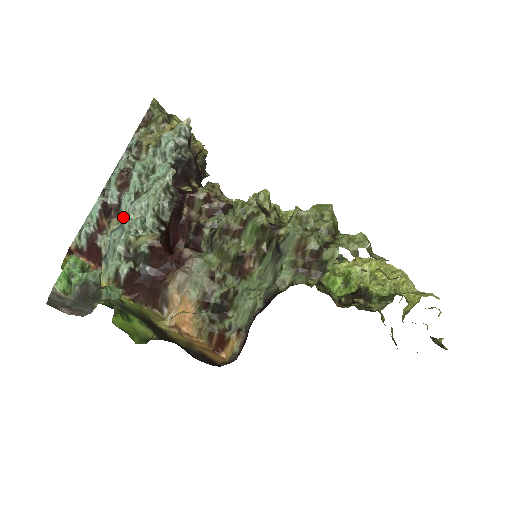
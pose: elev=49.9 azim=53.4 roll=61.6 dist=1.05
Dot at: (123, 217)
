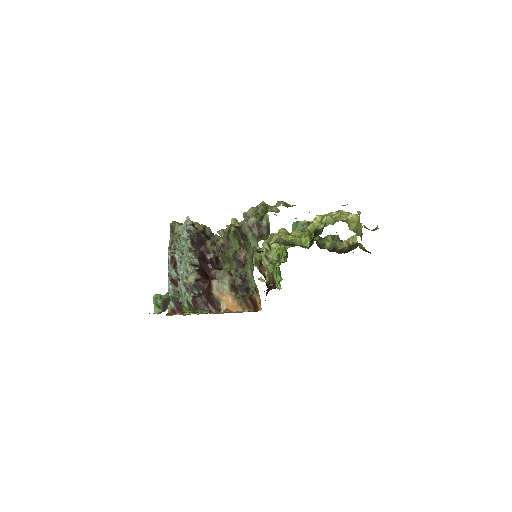
Dot at: occluded
